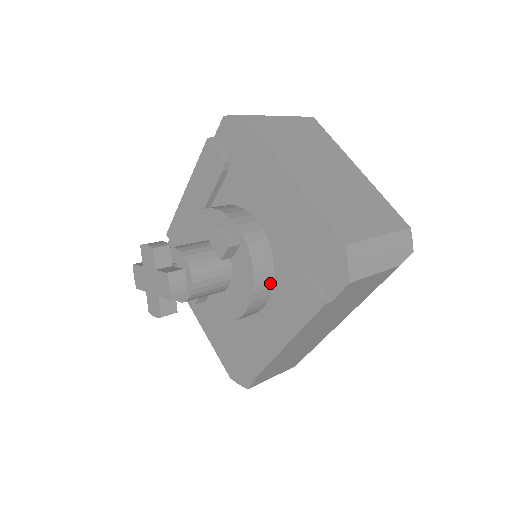
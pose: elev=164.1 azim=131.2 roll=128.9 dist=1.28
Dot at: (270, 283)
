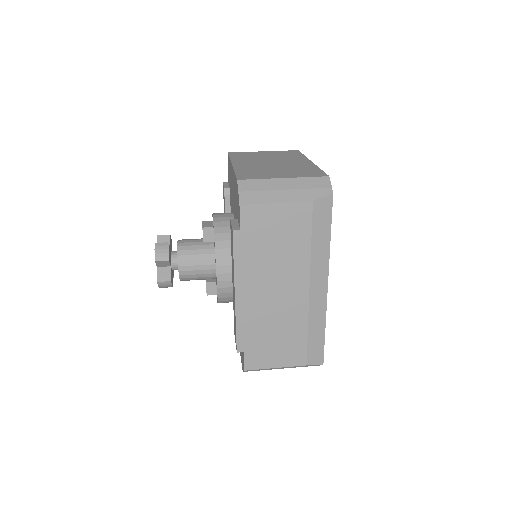
Dot at: occluded
